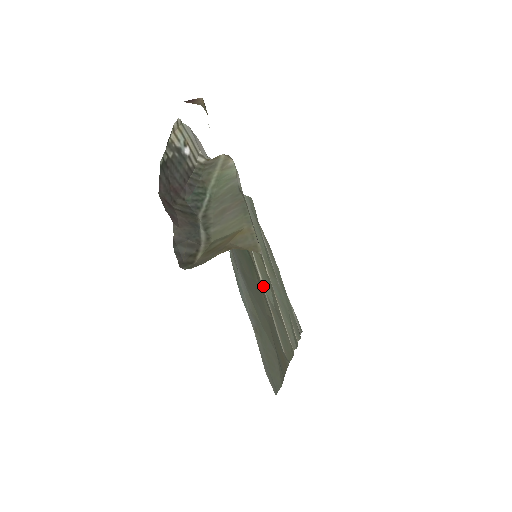
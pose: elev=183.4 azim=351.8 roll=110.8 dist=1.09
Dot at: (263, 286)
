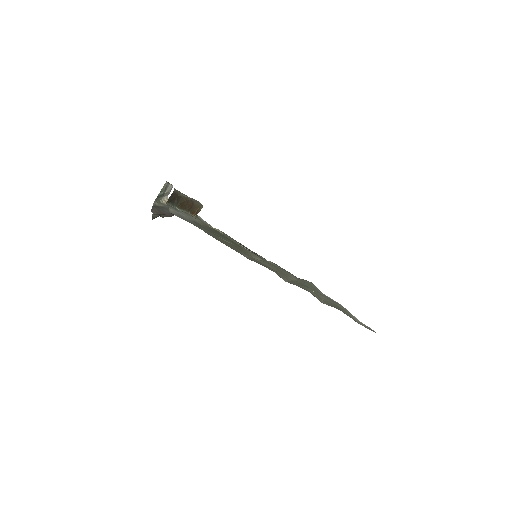
Dot at: (255, 259)
